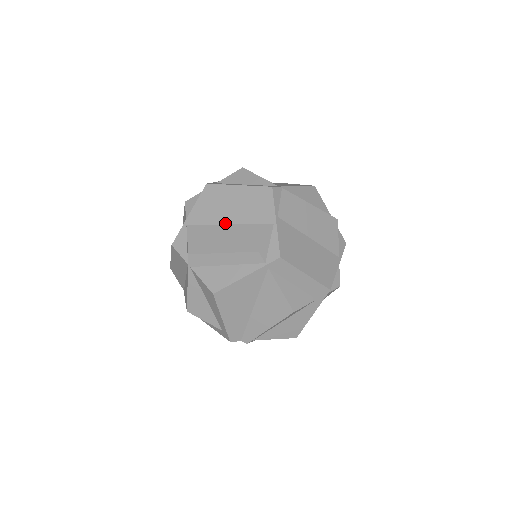
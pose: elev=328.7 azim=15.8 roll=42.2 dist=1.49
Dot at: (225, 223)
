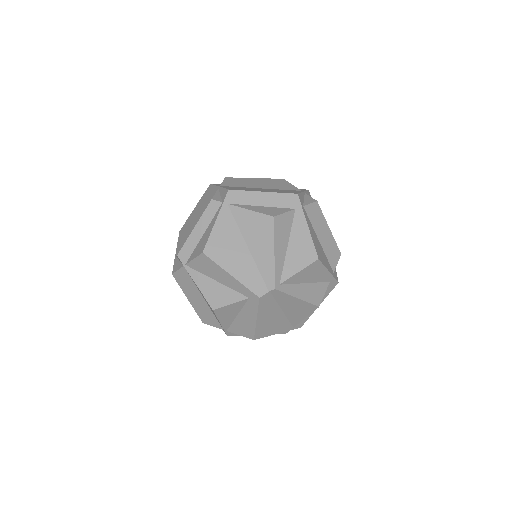
Dot at: occluded
